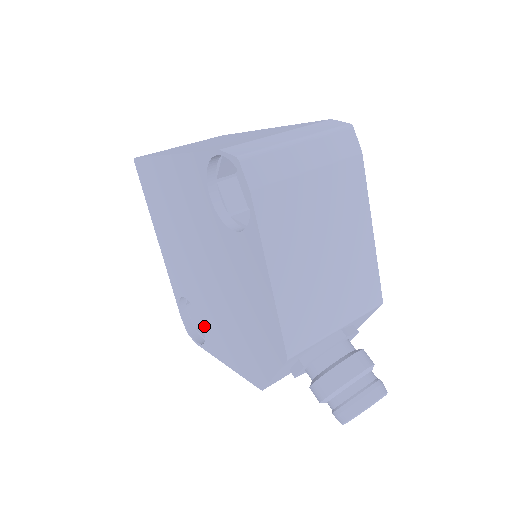
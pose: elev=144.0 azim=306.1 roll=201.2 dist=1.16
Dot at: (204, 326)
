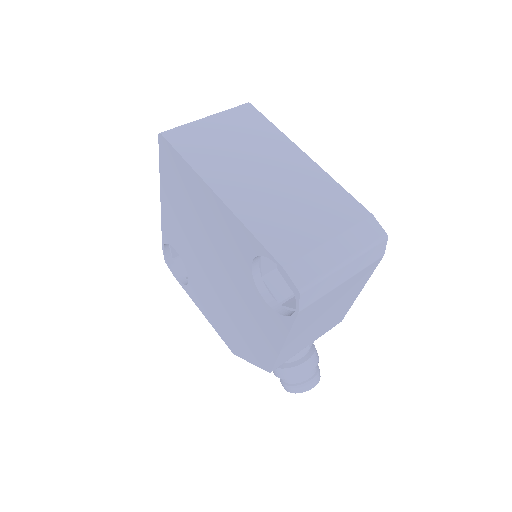
Dot at: (190, 282)
